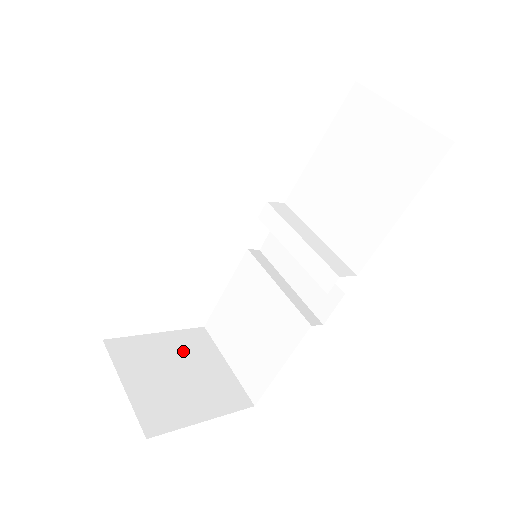
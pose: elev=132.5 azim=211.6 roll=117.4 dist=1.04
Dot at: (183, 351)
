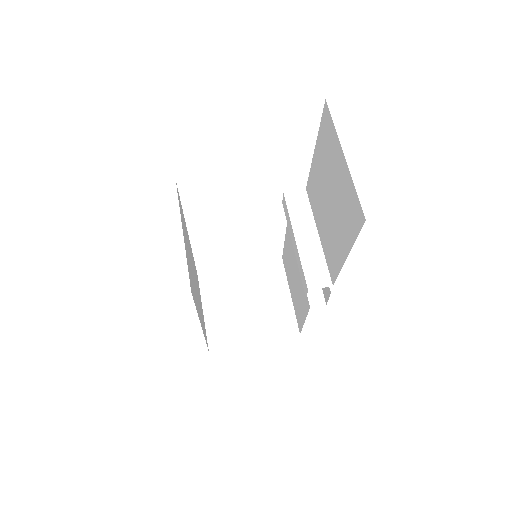
Dot at: (255, 283)
